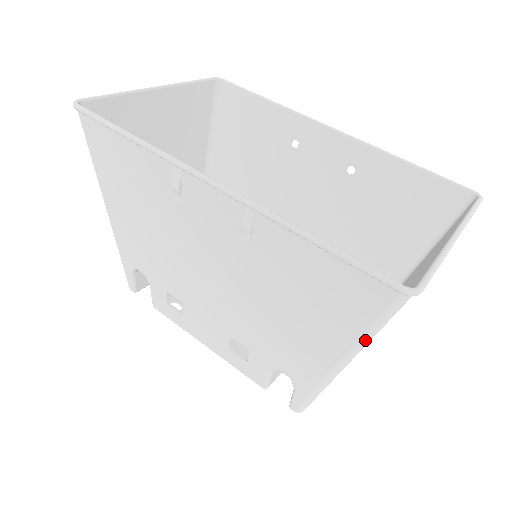
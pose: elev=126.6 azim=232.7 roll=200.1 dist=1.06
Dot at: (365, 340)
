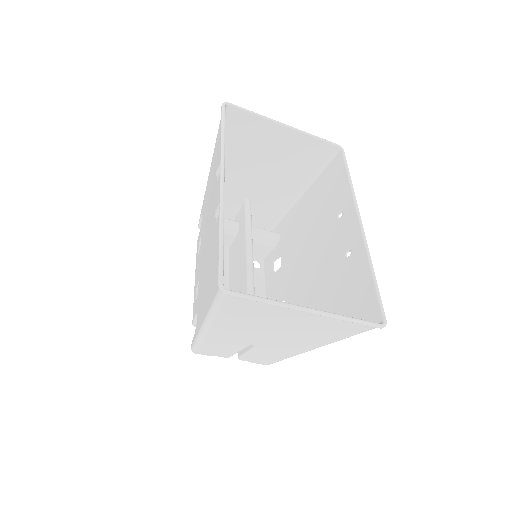
Dot at: (211, 311)
